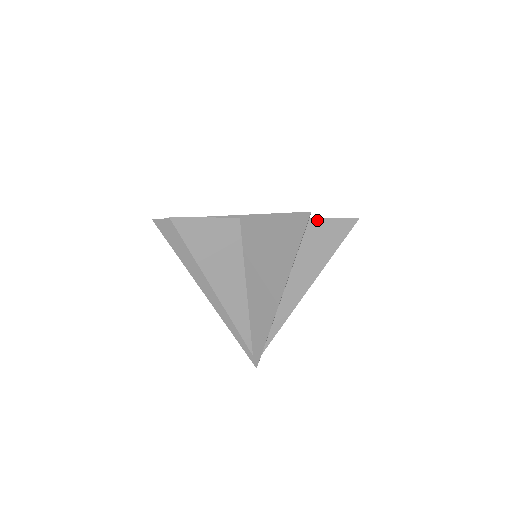
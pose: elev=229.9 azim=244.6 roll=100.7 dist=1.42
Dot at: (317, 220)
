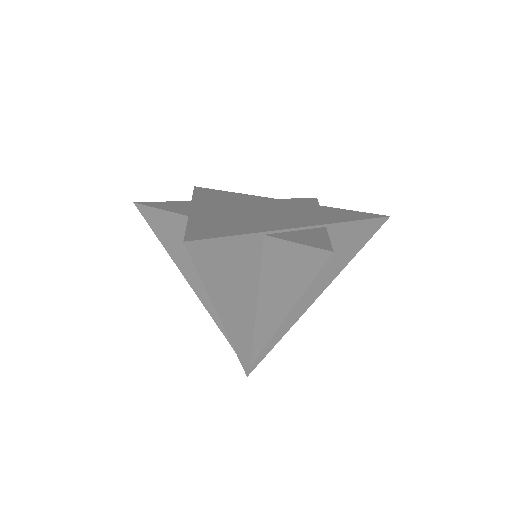
Dot at: (274, 239)
